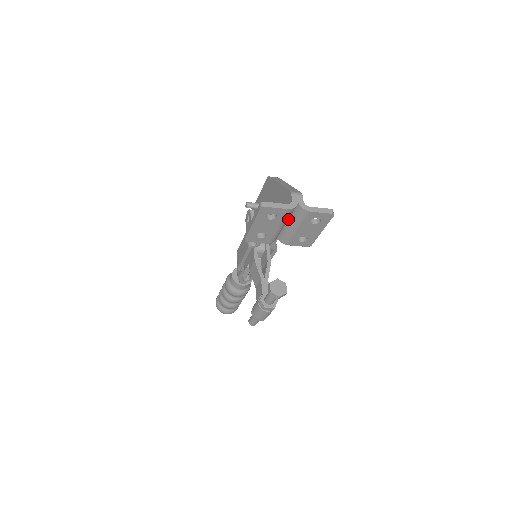
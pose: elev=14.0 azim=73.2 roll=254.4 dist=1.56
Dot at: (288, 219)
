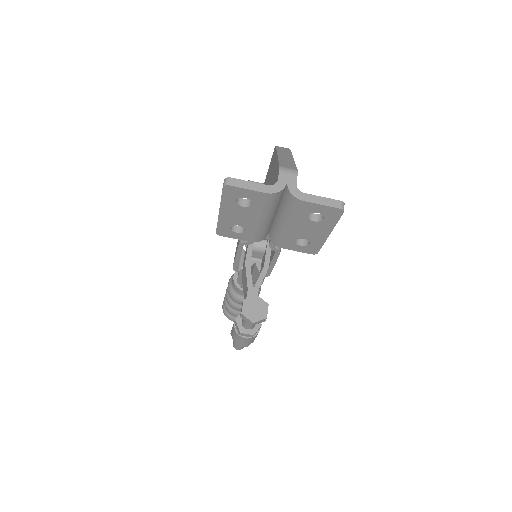
Dot at: (277, 209)
